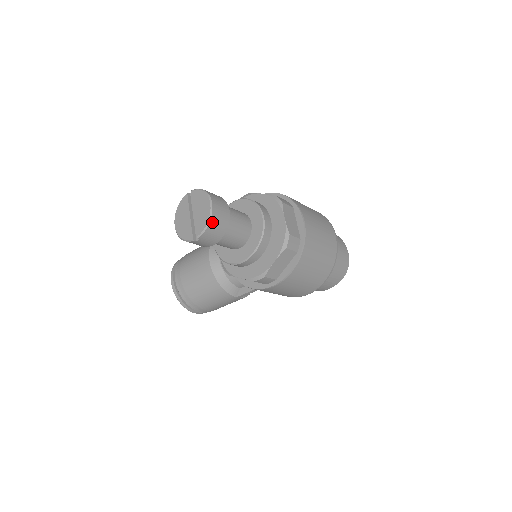
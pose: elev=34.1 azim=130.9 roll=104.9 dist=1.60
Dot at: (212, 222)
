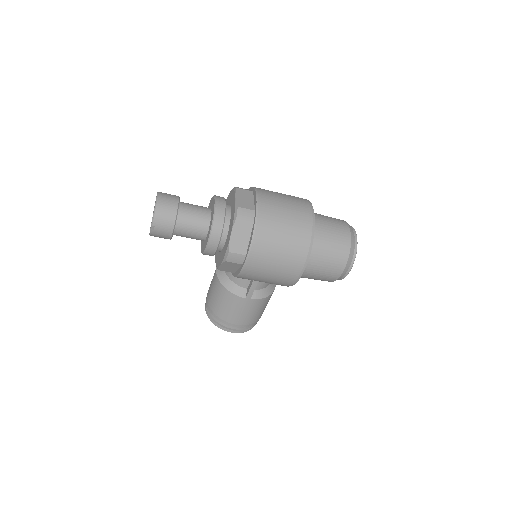
Dot at: (158, 209)
